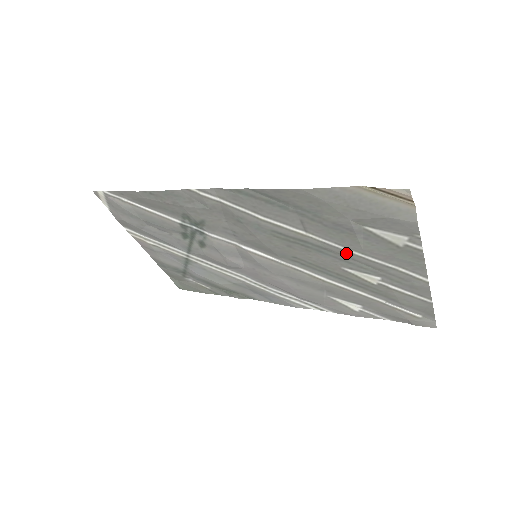
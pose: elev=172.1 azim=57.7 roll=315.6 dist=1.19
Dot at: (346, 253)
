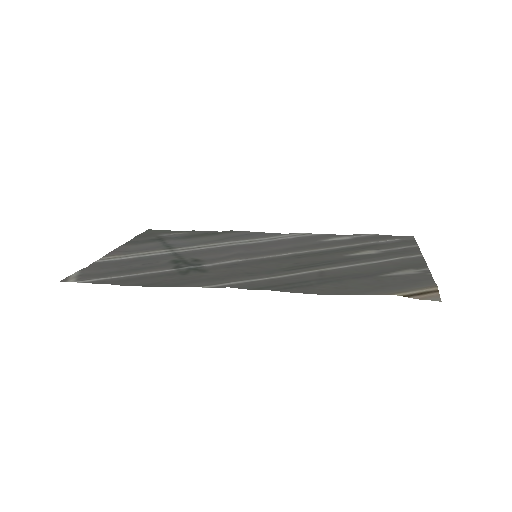
Dot at: (354, 262)
